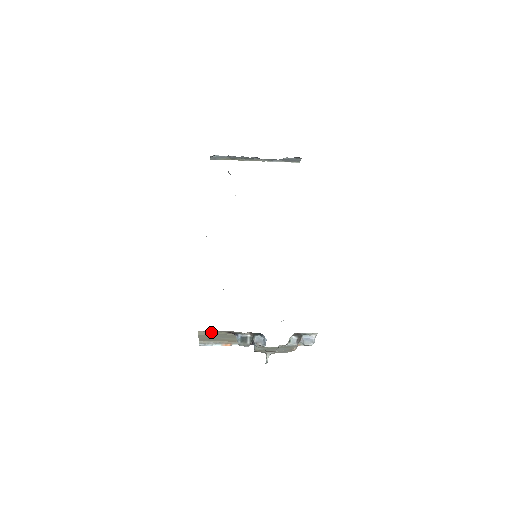
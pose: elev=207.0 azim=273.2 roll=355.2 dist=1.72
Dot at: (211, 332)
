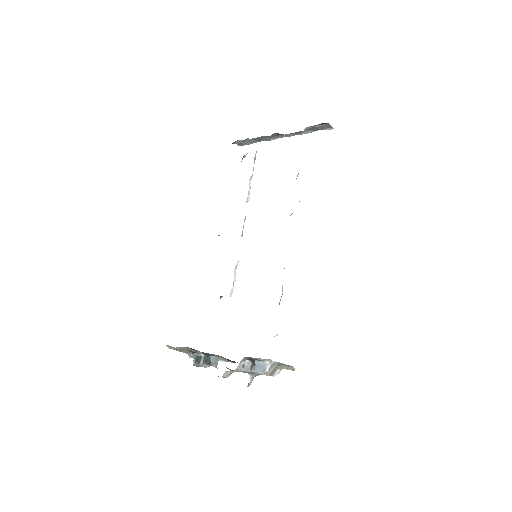
Dot at: occluded
